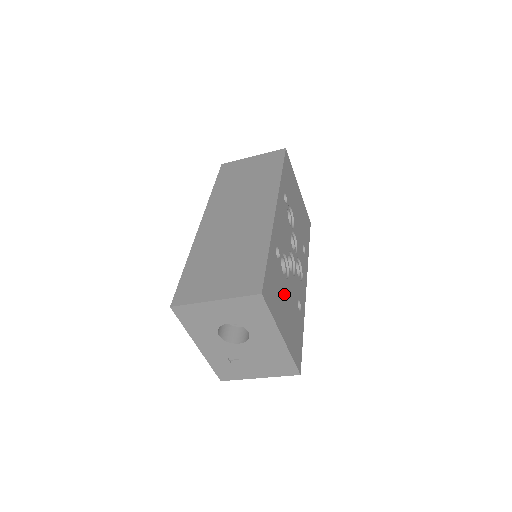
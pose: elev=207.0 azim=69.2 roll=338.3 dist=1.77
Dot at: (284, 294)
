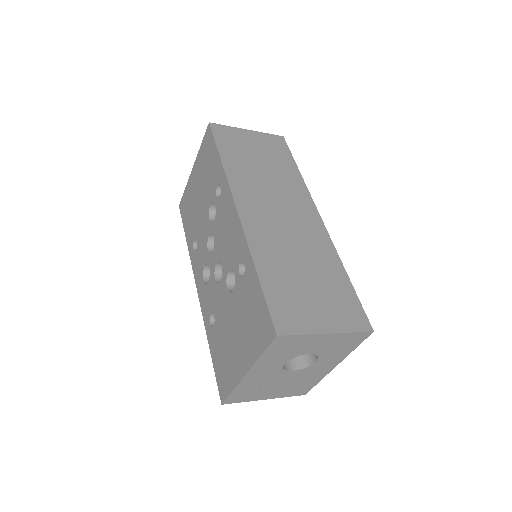
Dot at: occluded
